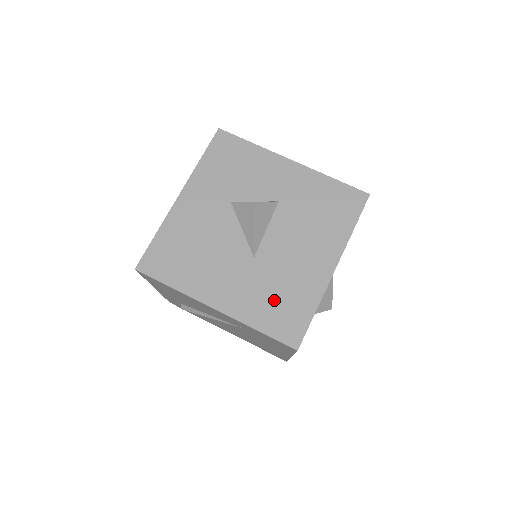
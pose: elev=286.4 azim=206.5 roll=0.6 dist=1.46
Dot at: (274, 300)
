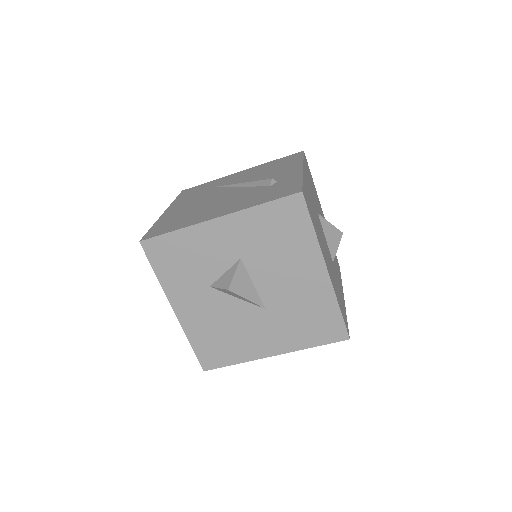
Dot at: (305, 323)
